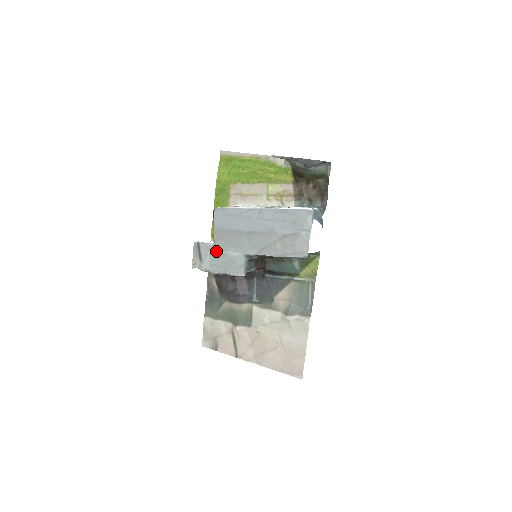
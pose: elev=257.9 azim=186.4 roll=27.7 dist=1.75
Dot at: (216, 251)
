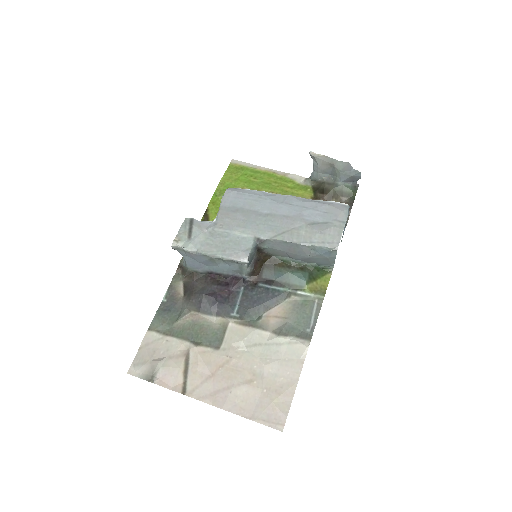
Dot at: (216, 229)
